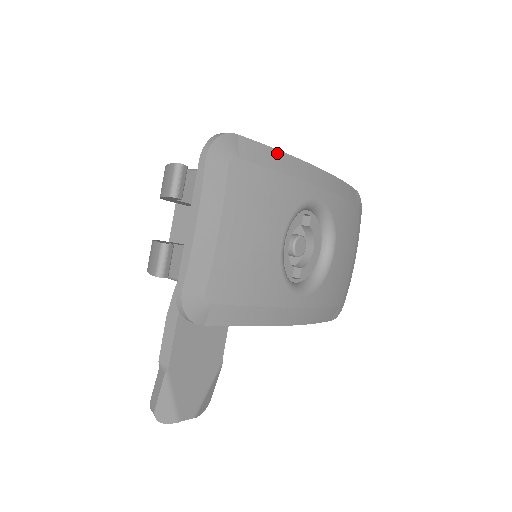
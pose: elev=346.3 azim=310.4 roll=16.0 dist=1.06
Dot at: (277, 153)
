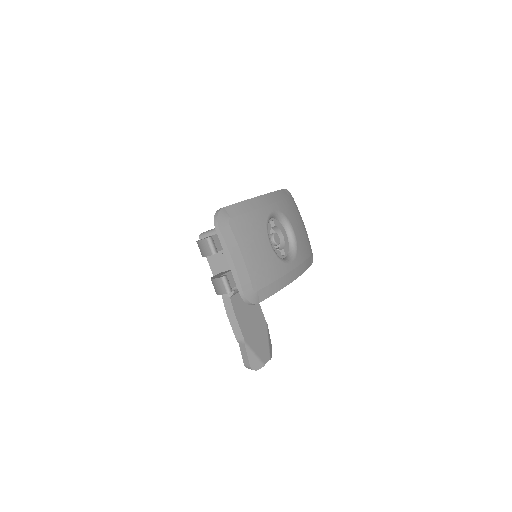
Dot at: (243, 203)
